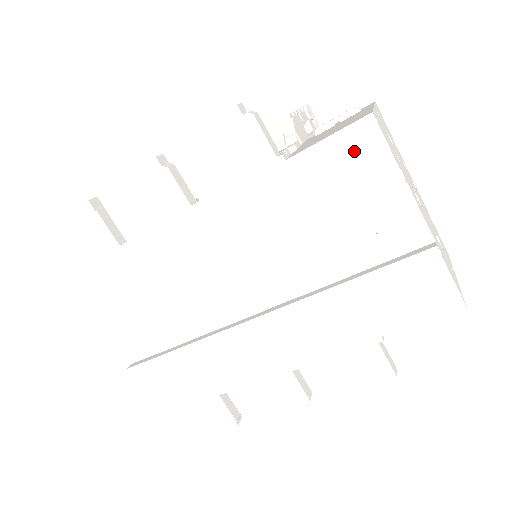
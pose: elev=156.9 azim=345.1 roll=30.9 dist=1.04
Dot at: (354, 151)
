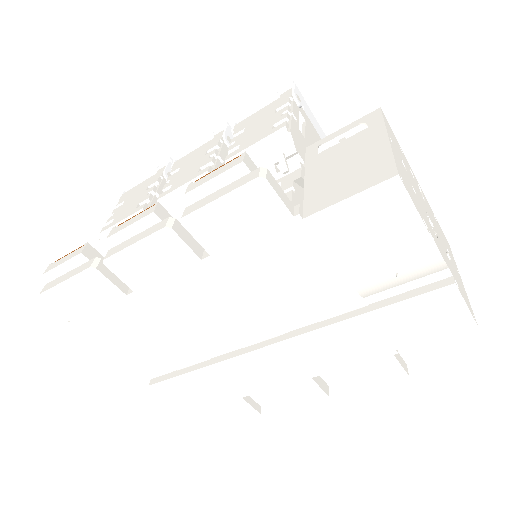
Dot at: (377, 209)
